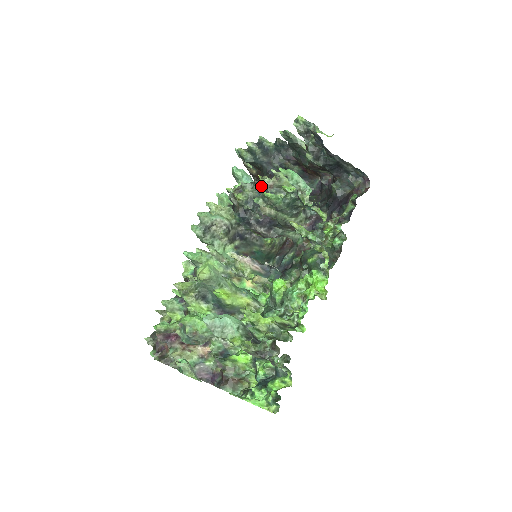
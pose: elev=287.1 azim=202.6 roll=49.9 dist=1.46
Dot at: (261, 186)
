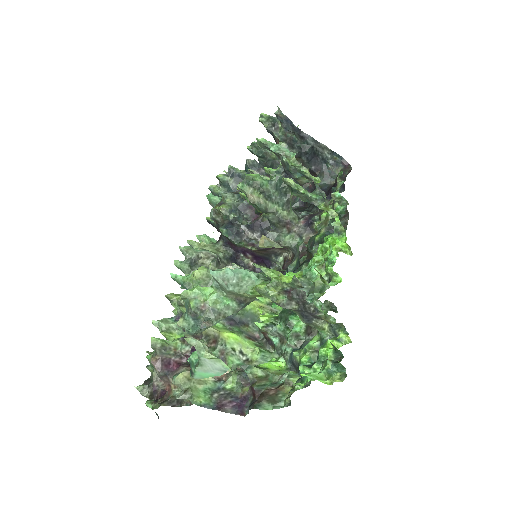
Dot at: occluded
